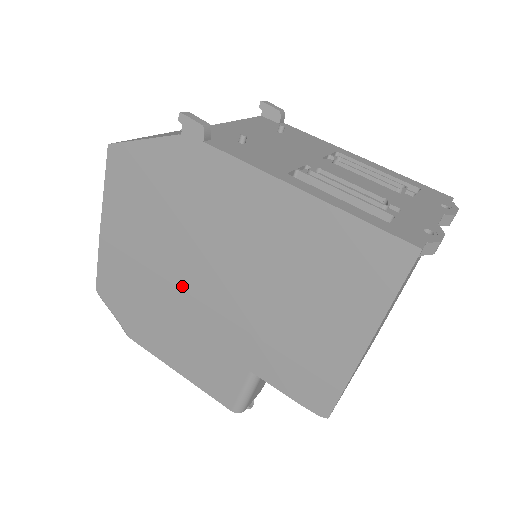
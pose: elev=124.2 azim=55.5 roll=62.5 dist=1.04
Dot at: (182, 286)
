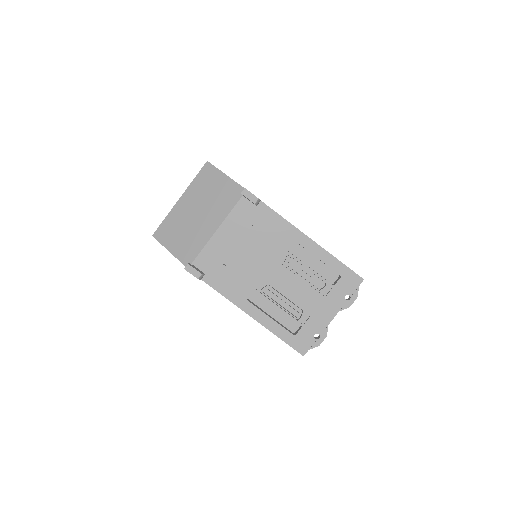
Dot at: occluded
